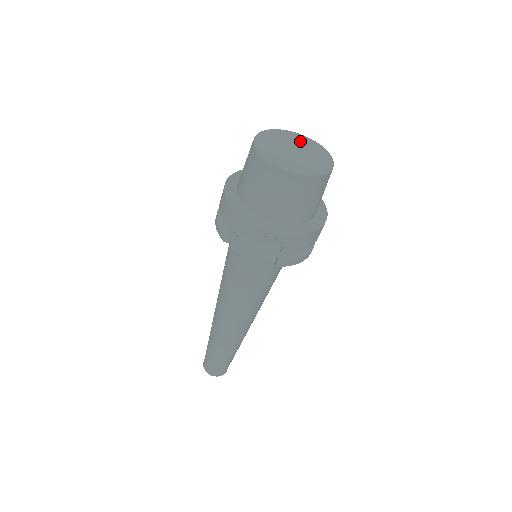
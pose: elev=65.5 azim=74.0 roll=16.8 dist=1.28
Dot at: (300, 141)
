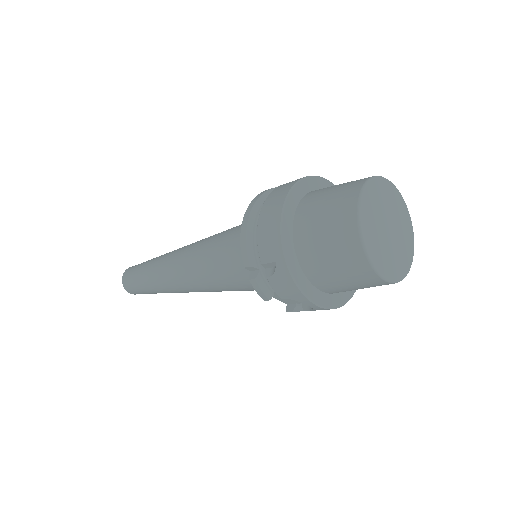
Dot at: (395, 206)
